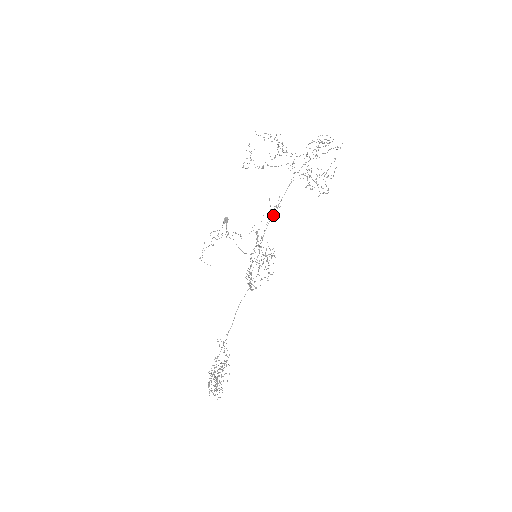
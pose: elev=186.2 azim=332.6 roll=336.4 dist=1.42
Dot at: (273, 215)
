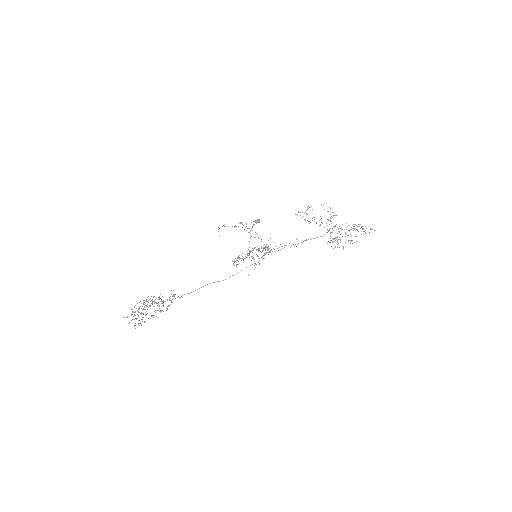
Dot at: occluded
